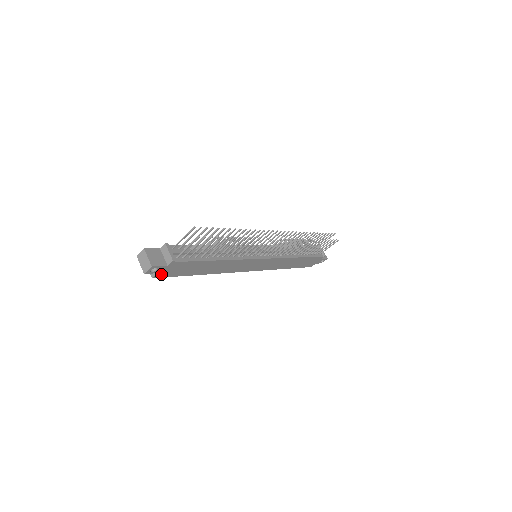
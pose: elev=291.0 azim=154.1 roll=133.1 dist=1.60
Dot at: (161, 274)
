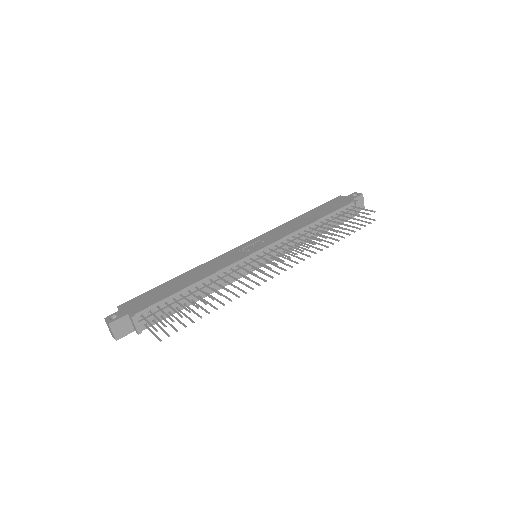
Dot at: occluded
